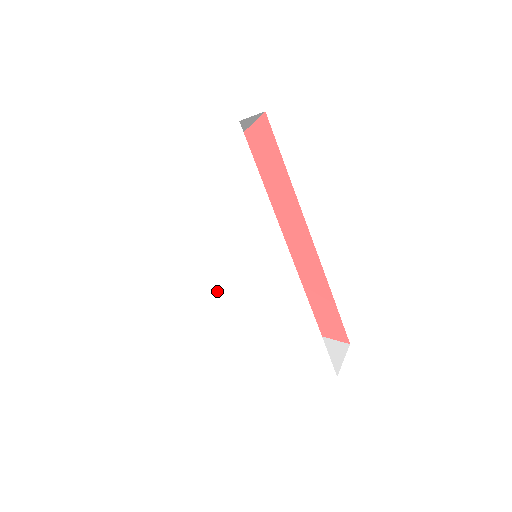
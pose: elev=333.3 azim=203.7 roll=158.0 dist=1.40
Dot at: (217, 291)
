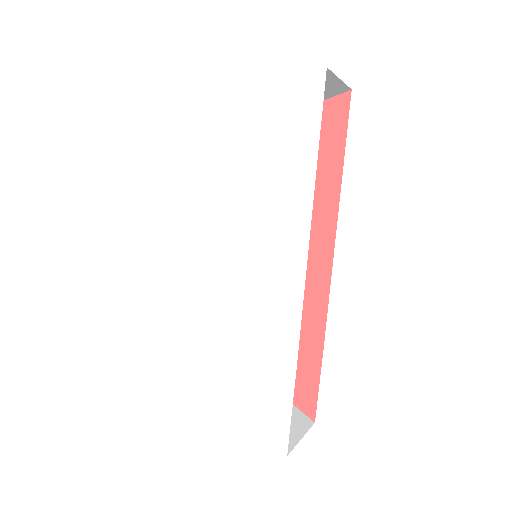
Dot at: (188, 275)
